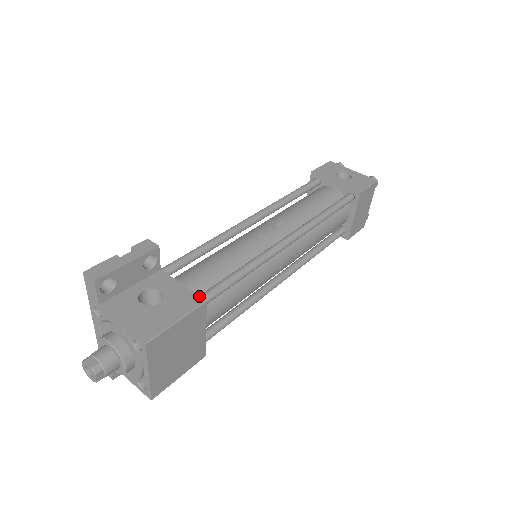
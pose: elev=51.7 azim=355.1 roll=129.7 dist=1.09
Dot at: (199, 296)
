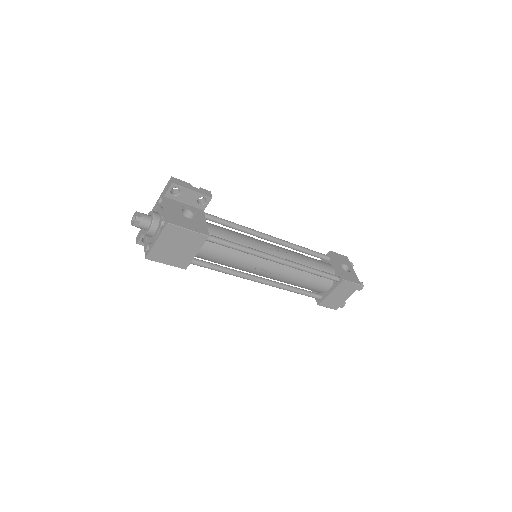
Dot at: (208, 232)
